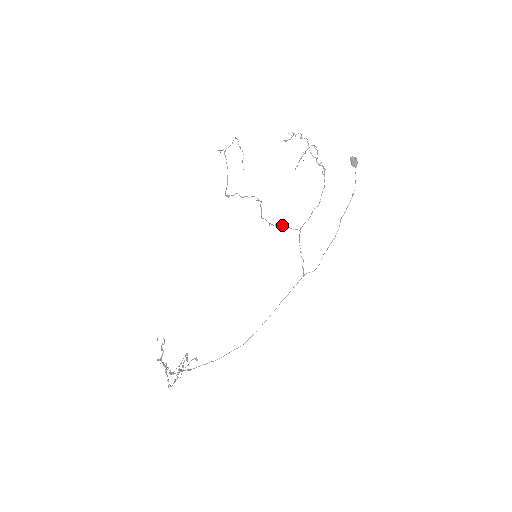
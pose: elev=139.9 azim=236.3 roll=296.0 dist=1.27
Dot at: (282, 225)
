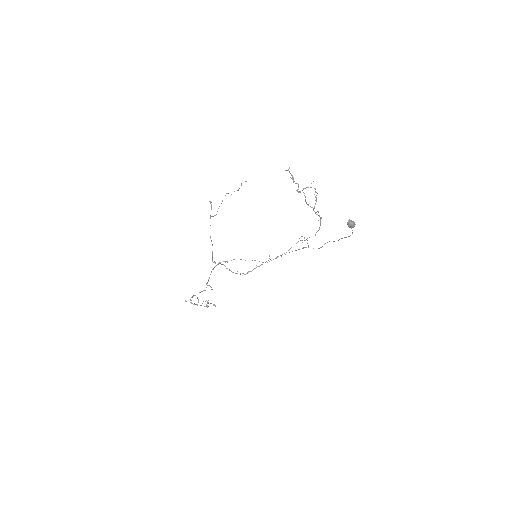
Dot at: (271, 260)
